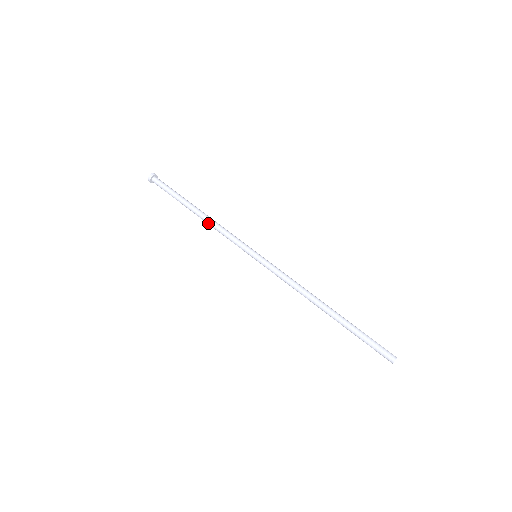
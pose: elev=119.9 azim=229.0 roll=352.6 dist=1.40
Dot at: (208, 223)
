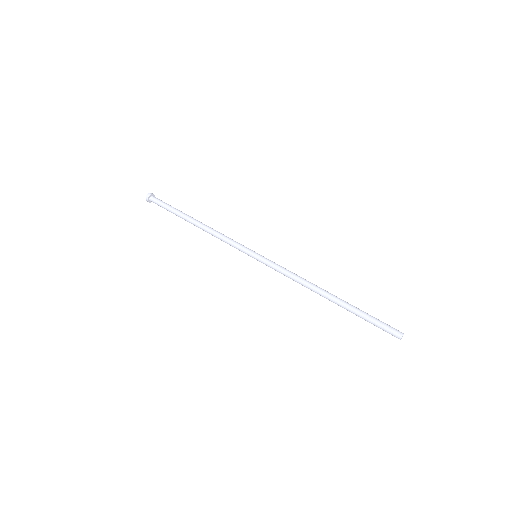
Dot at: occluded
